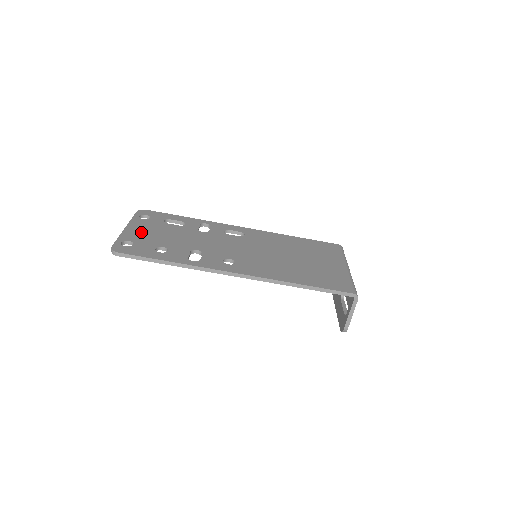
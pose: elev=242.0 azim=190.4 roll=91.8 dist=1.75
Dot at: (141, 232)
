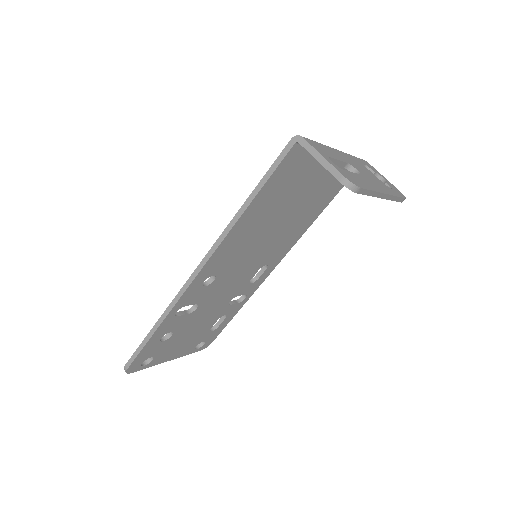
Dot at: occluded
